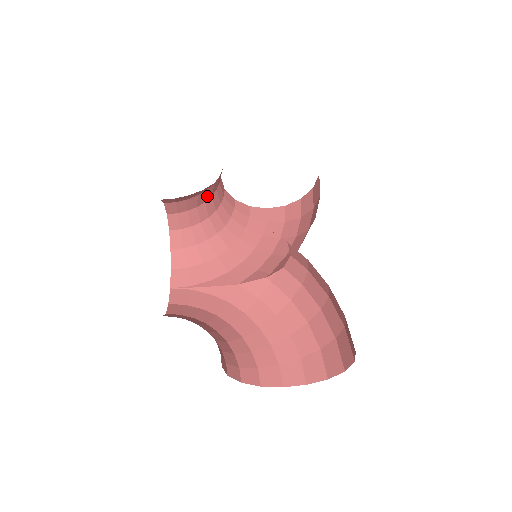
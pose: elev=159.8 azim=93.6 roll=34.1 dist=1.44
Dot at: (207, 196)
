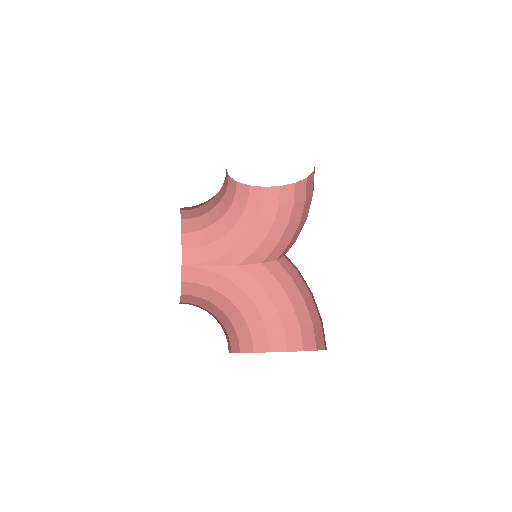
Dot at: (215, 195)
